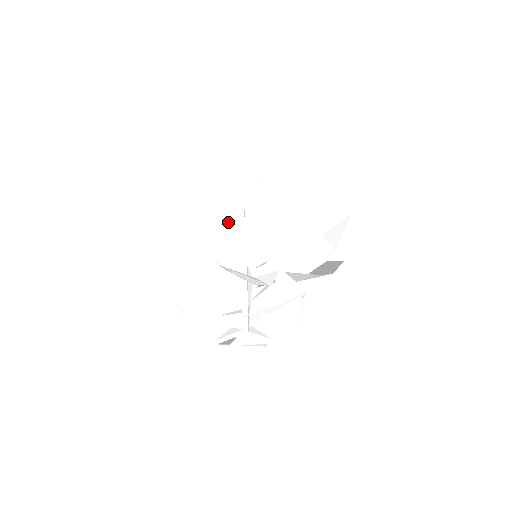
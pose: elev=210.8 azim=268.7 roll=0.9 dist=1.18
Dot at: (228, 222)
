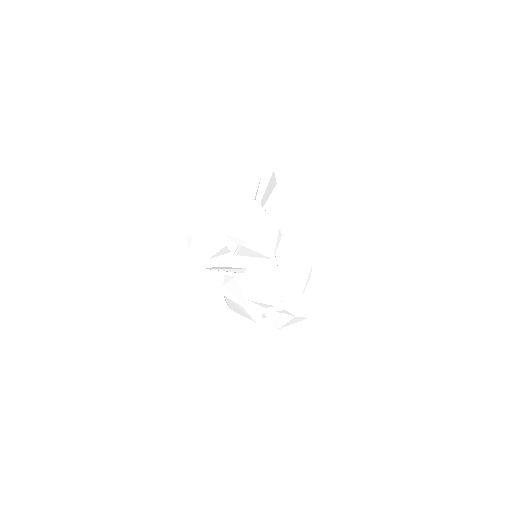
Dot at: (188, 242)
